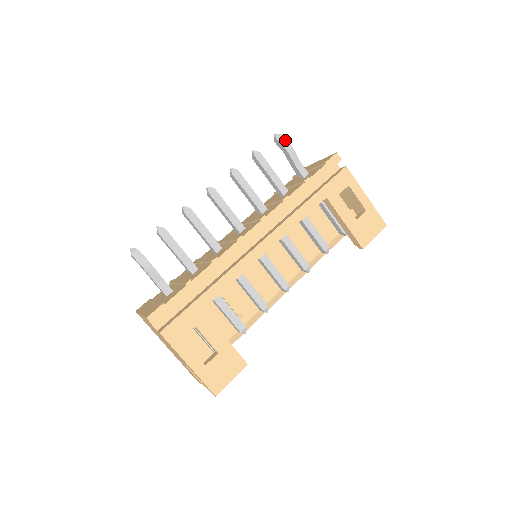
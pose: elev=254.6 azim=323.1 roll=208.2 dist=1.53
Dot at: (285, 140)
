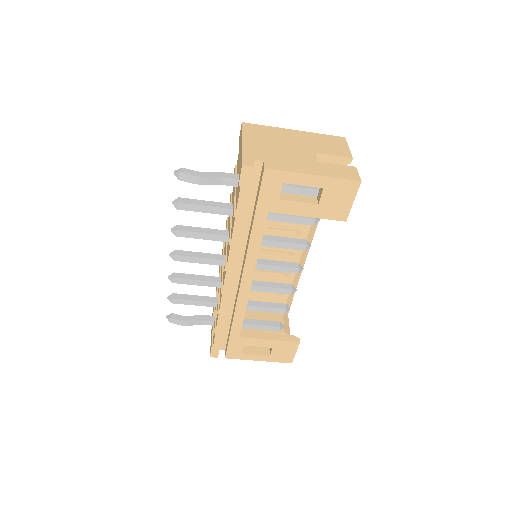
Dot at: (187, 176)
